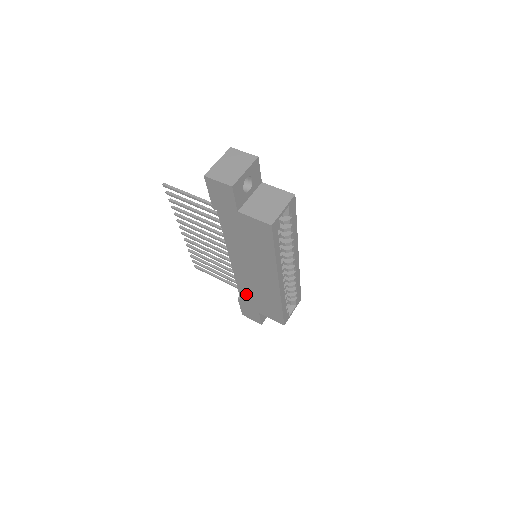
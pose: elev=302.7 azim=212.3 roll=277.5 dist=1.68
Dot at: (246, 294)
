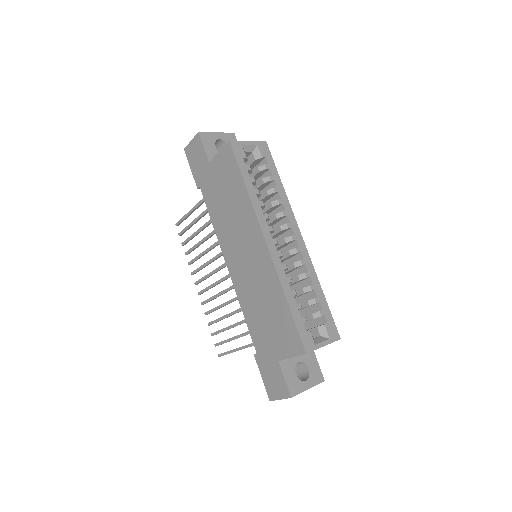
Dot at: (256, 327)
